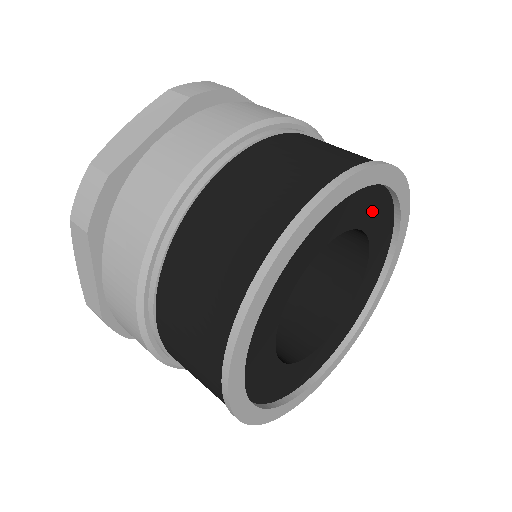
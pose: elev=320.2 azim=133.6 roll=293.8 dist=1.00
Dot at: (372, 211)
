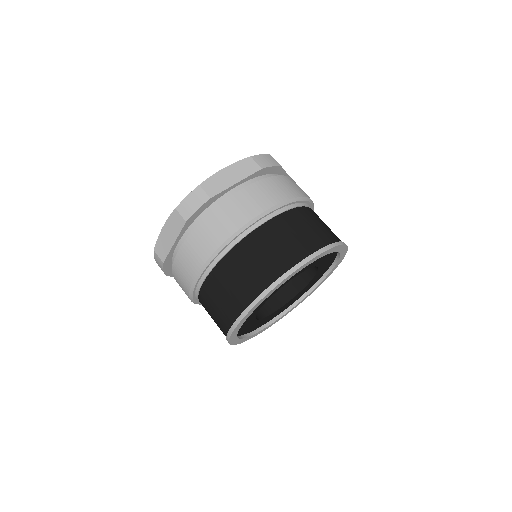
Dot at: (326, 259)
